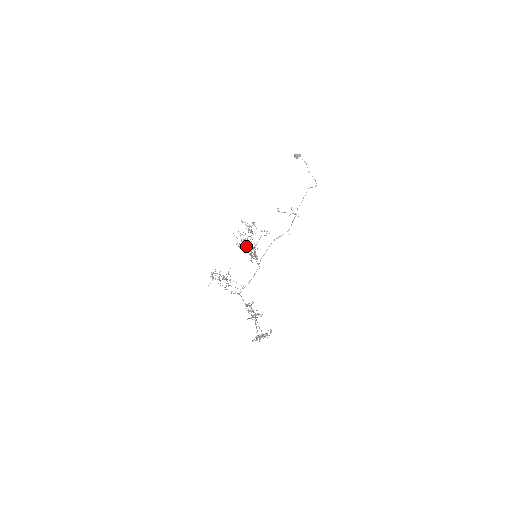
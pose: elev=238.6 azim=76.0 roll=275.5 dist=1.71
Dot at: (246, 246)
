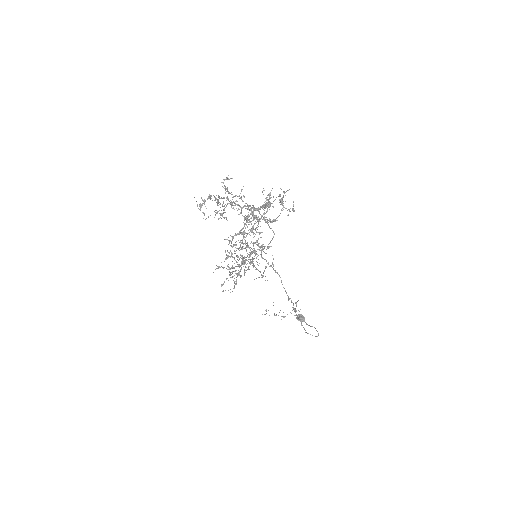
Dot at: (240, 257)
